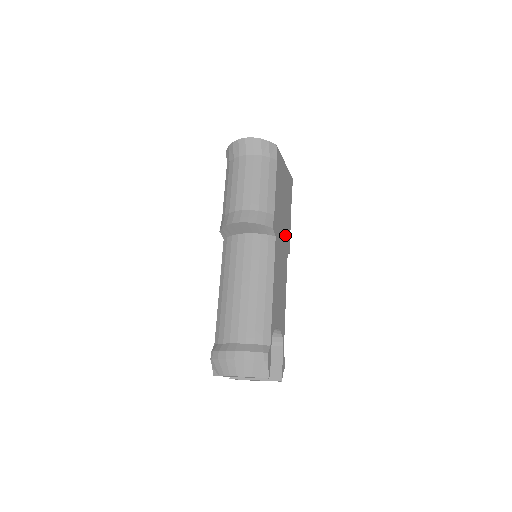
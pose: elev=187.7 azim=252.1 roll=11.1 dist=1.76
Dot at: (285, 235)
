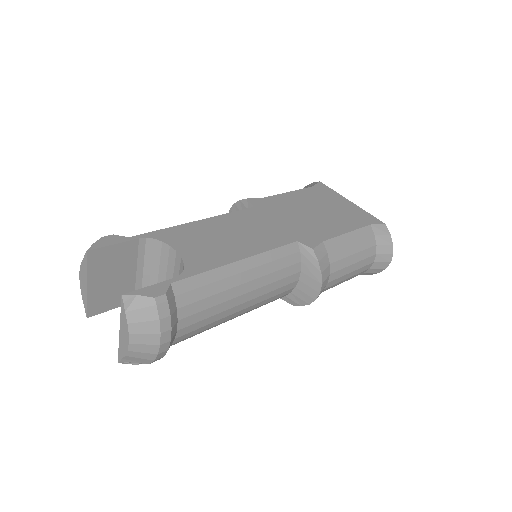
Dot at: (300, 228)
